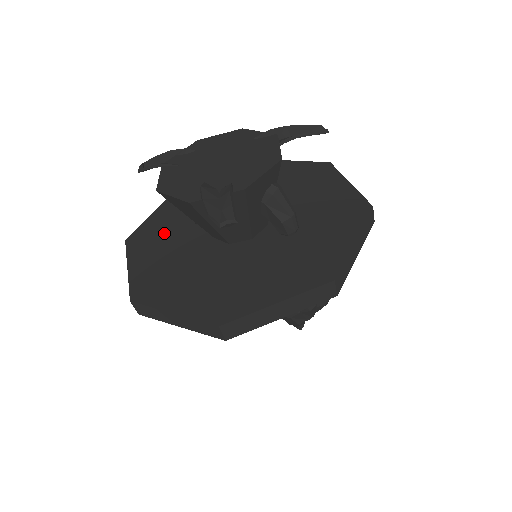
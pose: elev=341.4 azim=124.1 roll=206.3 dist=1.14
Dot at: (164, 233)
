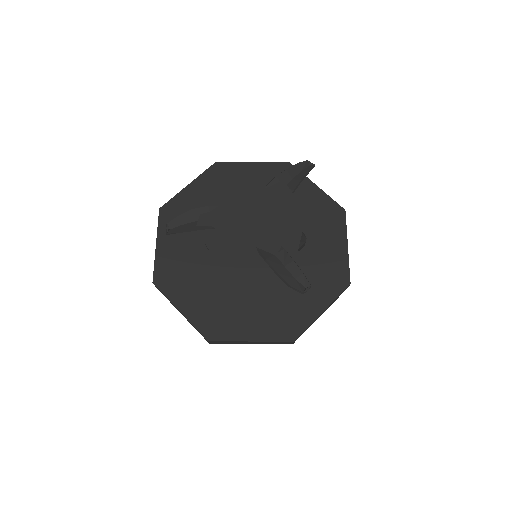
Dot at: (187, 267)
